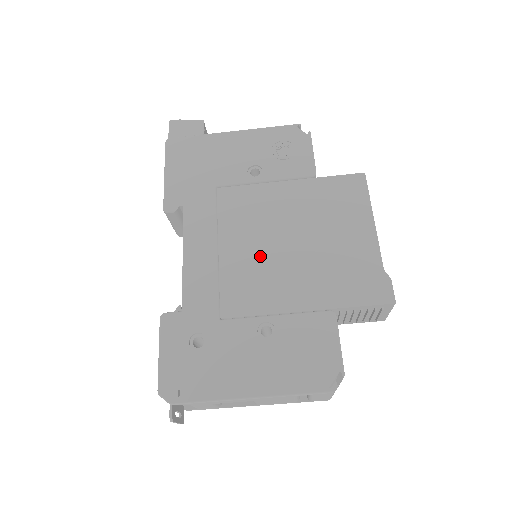
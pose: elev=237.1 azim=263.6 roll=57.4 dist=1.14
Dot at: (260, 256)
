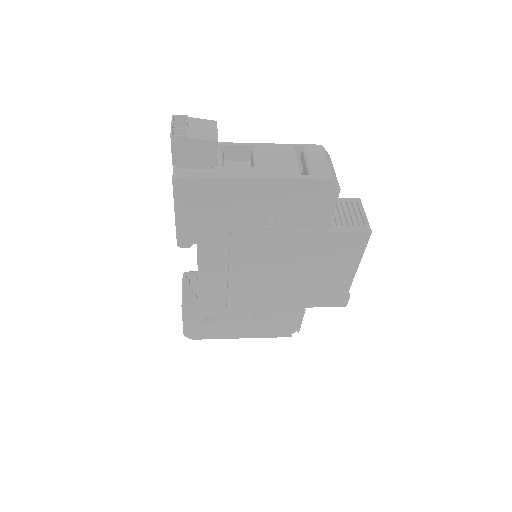
Dot at: (262, 281)
